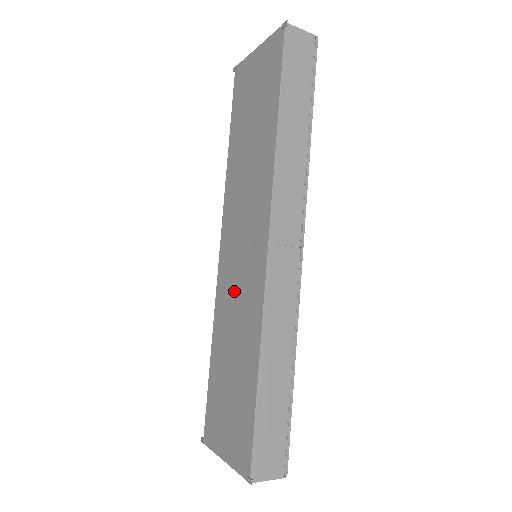
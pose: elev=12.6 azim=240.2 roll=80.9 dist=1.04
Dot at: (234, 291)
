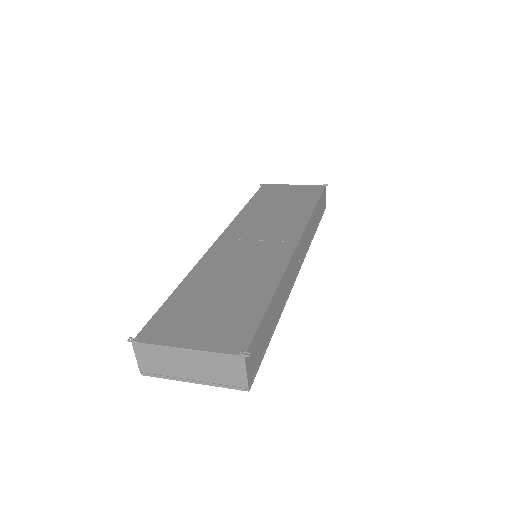
Dot at: (239, 257)
